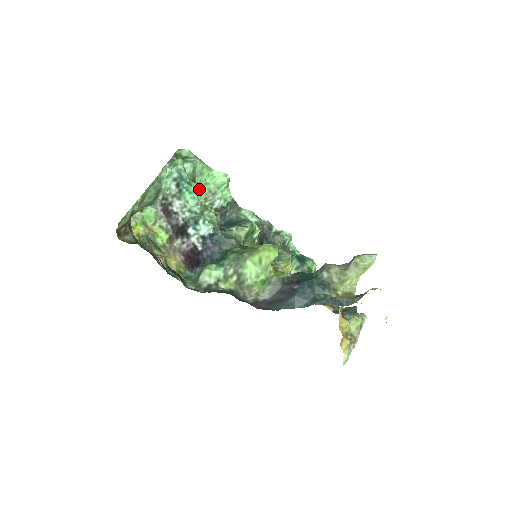
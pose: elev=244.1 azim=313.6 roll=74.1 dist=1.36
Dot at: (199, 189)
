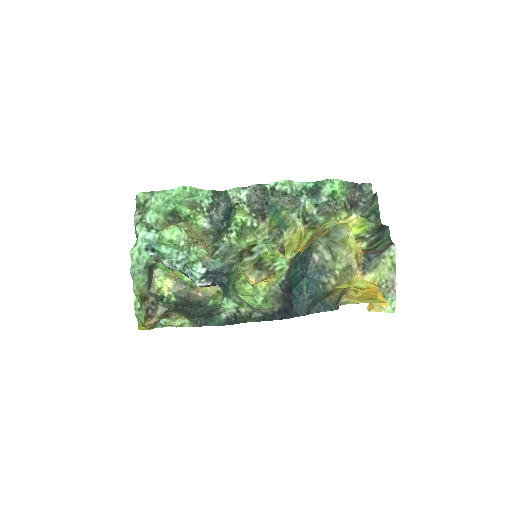
Dot at: (172, 232)
